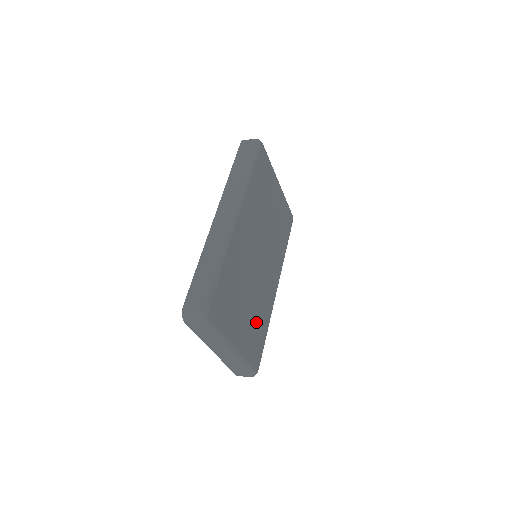
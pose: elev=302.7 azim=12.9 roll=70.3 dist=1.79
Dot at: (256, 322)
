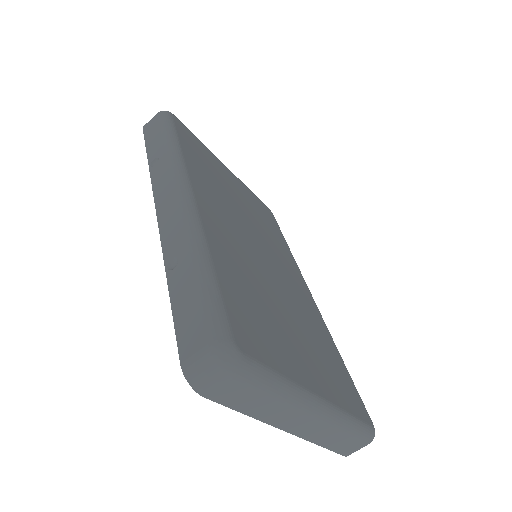
Dot at: (320, 348)
